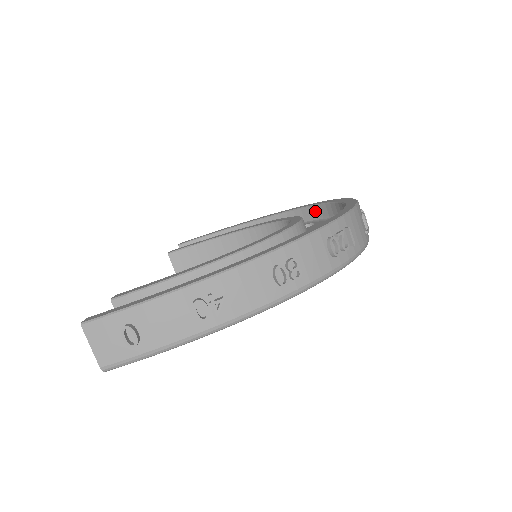
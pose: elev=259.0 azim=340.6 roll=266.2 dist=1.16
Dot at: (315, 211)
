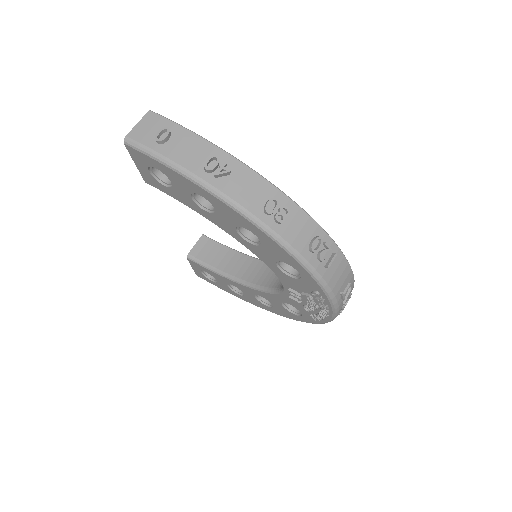
Dot at: occluded
